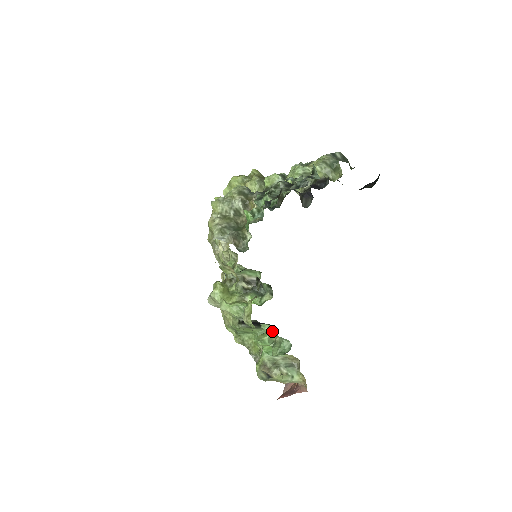
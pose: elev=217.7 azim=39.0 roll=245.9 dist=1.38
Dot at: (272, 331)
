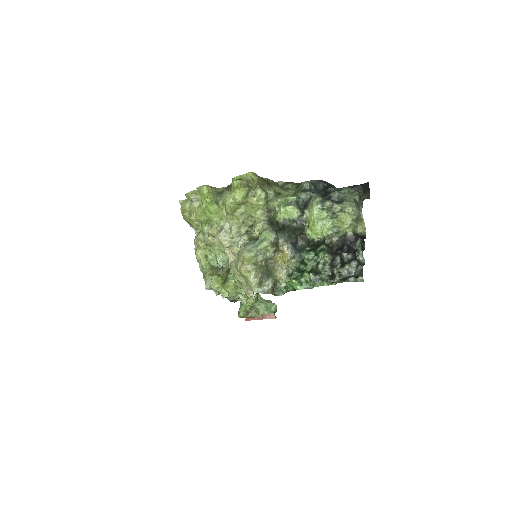
Dot at: (260, 297)
